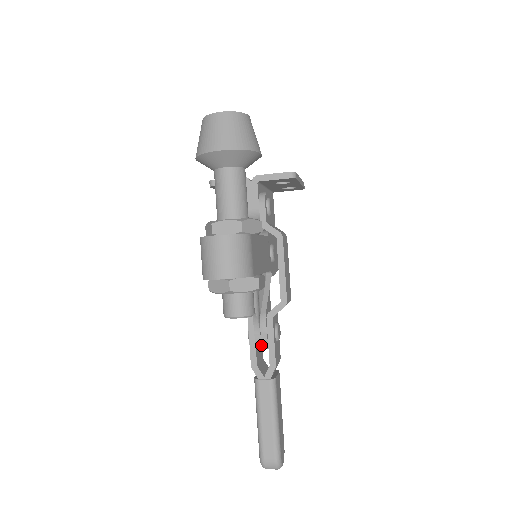
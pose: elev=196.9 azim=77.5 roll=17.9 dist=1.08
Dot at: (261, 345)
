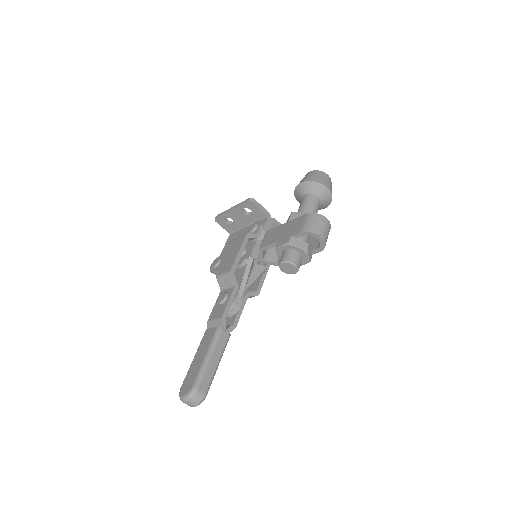
Dot at: (233, 308)
